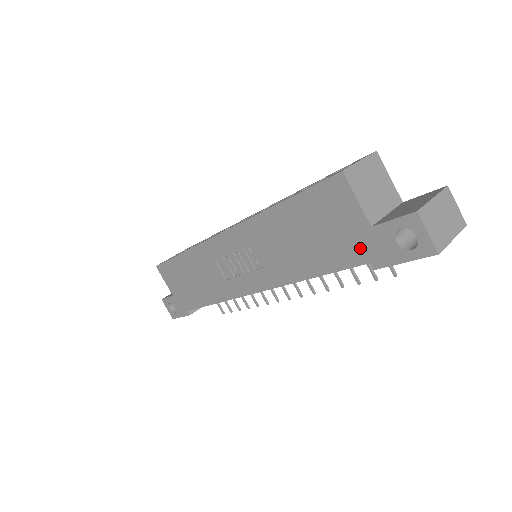
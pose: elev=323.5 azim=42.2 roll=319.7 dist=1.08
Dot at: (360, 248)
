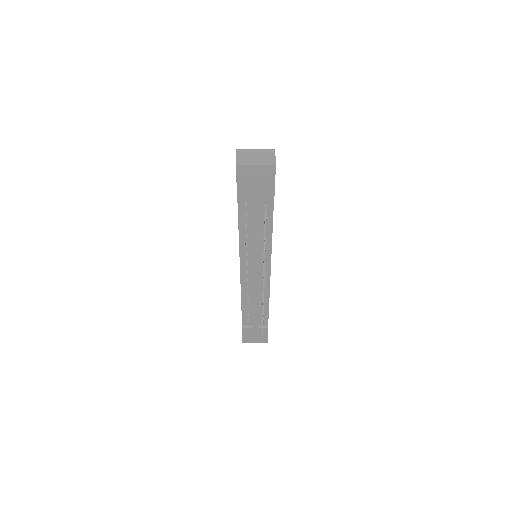
Dot at: occluded
